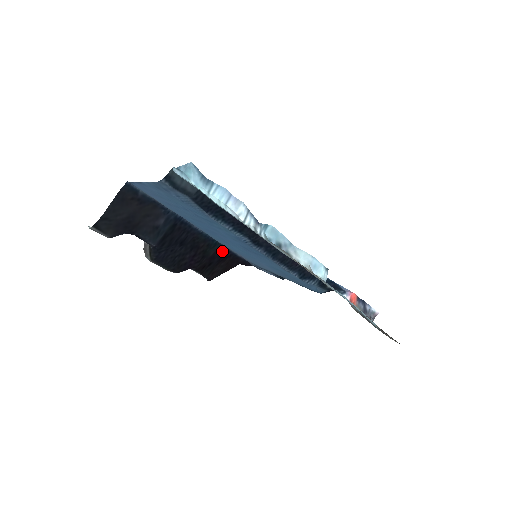
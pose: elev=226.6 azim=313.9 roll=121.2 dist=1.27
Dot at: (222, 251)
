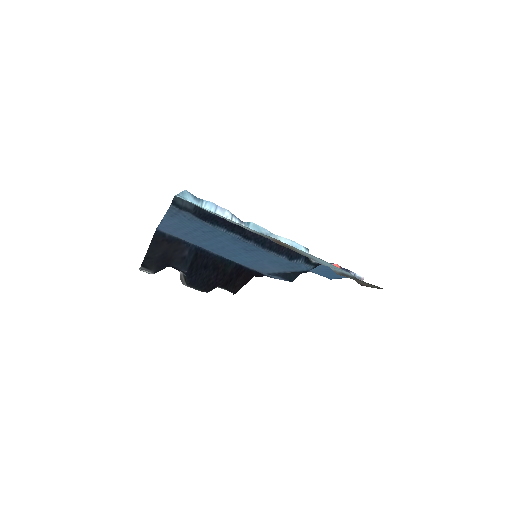
Dot at: (237, 268)
